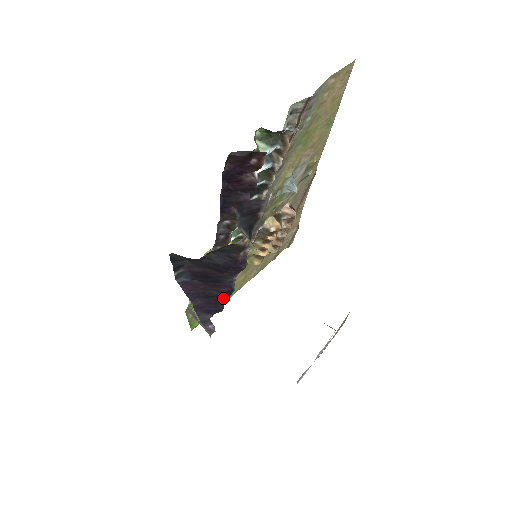
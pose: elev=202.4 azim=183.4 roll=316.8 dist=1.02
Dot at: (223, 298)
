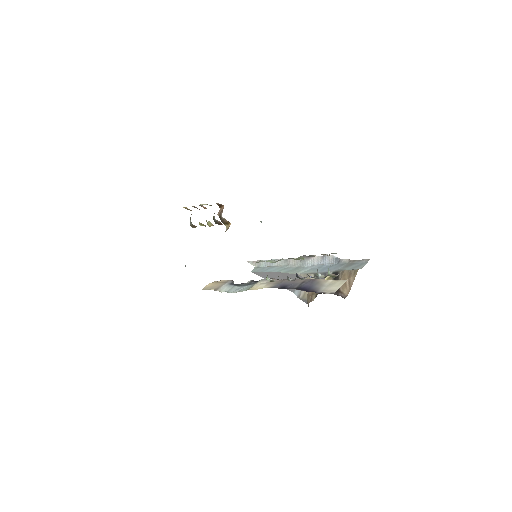
Dot at: occluded
